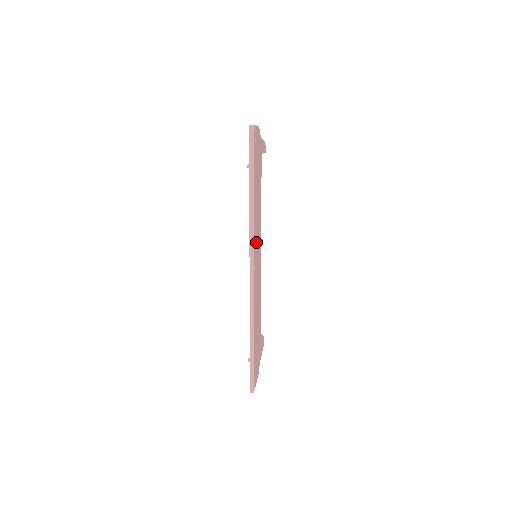
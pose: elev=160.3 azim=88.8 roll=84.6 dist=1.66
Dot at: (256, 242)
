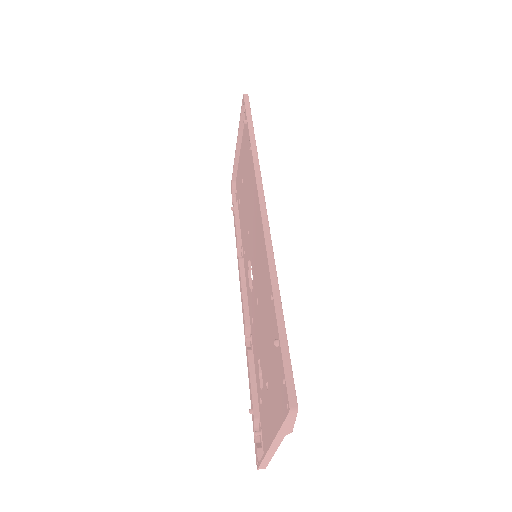
Dot at: occluded
